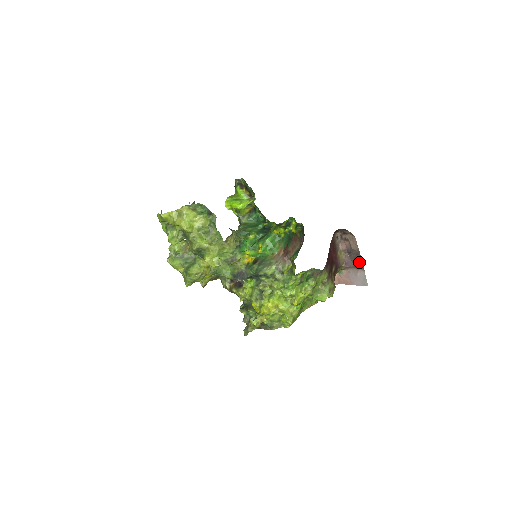
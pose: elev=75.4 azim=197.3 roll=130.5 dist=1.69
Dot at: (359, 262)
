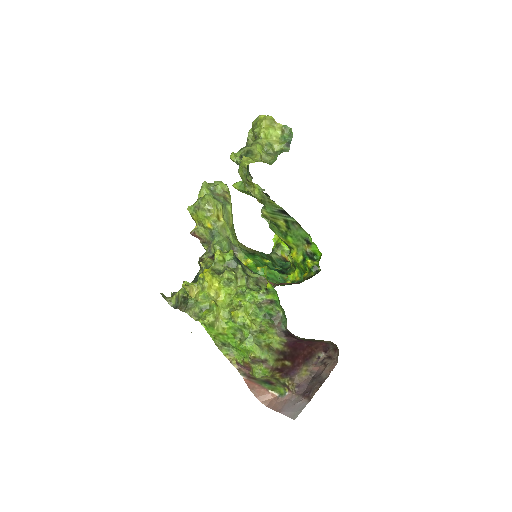
Dot at: (314, 390)
